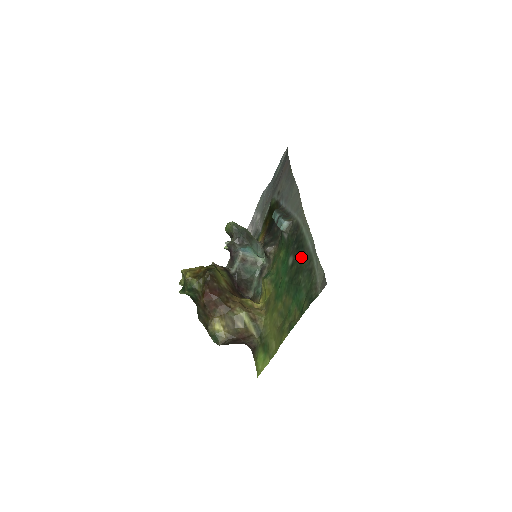
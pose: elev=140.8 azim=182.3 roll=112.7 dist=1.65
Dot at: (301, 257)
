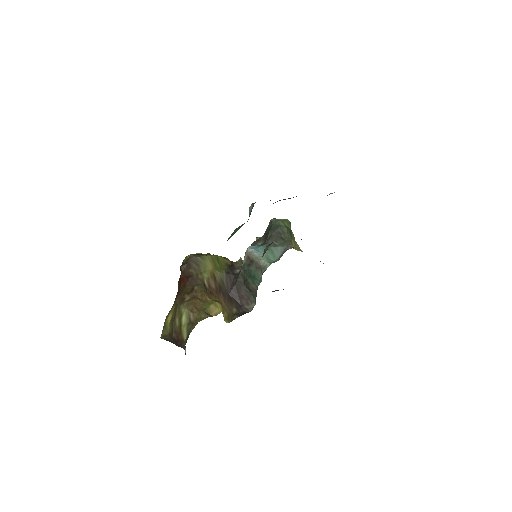
Dot at: occluded
